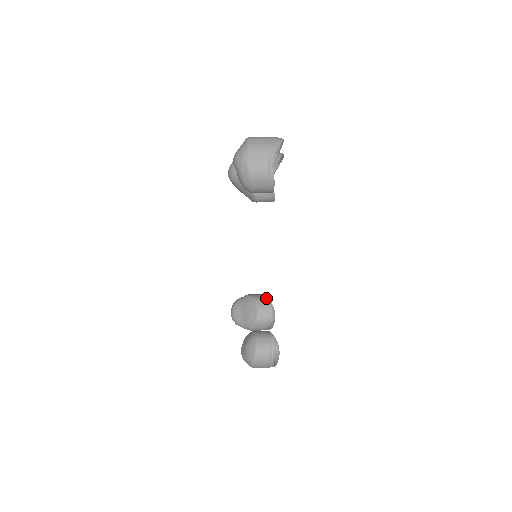
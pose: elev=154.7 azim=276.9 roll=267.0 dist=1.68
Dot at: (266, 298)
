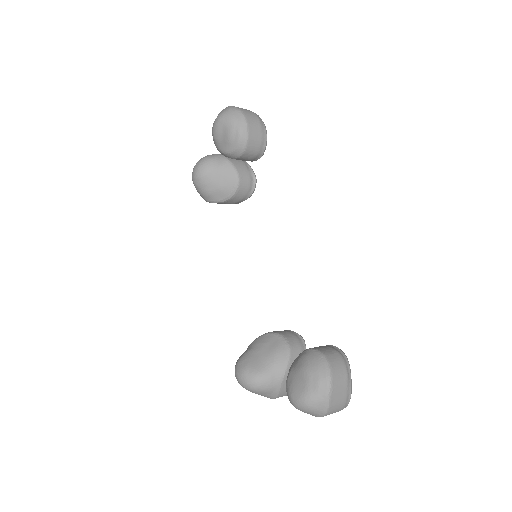
Dot at: occluded
